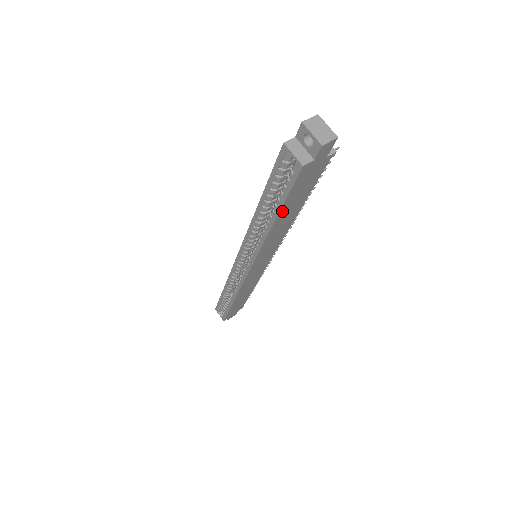
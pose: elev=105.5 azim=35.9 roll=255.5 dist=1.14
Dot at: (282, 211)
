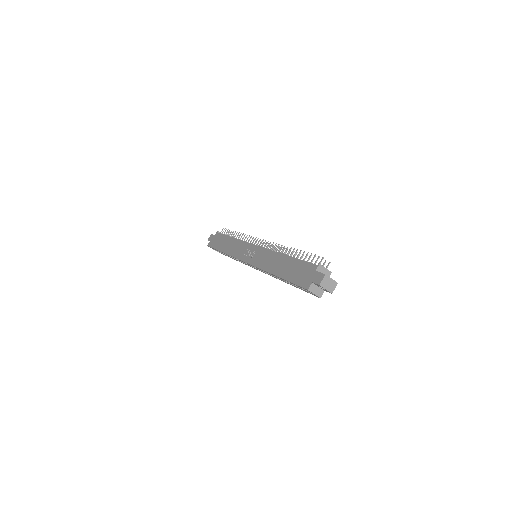
Dot at: occluded
